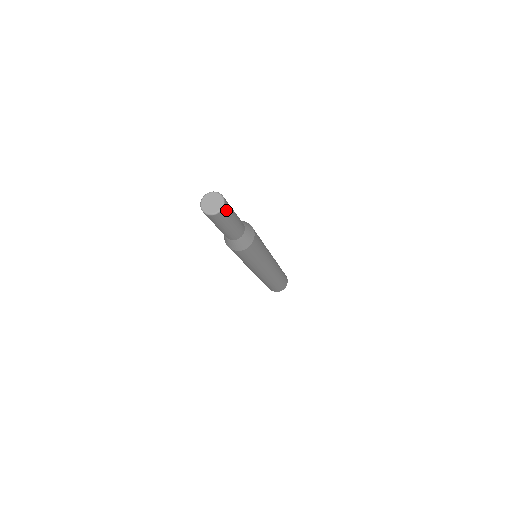
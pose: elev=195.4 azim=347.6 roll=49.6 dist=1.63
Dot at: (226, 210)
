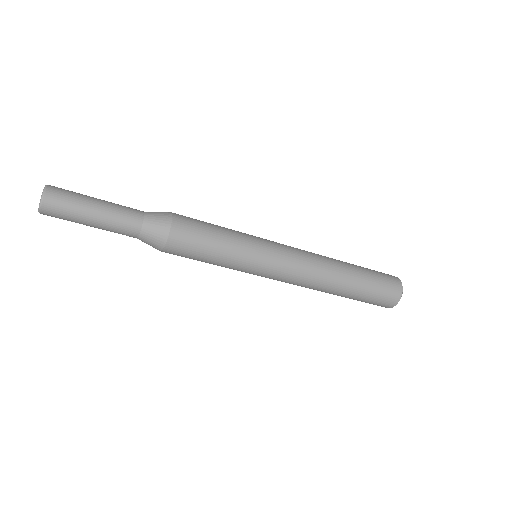
Dot at: (59, 189)
